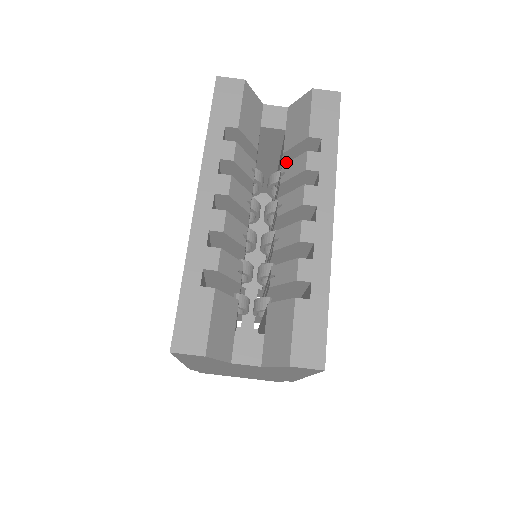
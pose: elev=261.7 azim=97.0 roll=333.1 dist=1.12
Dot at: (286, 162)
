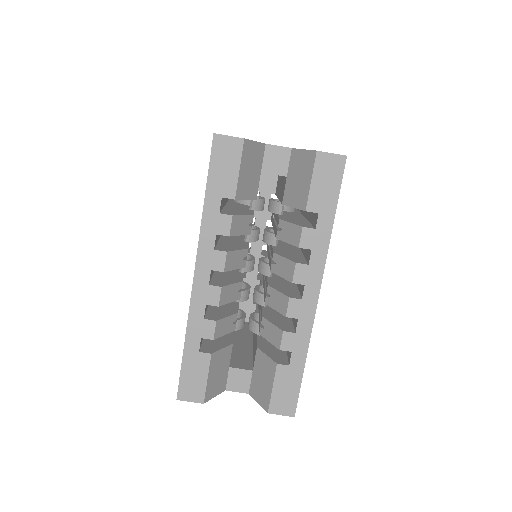
Dot at: occluded
